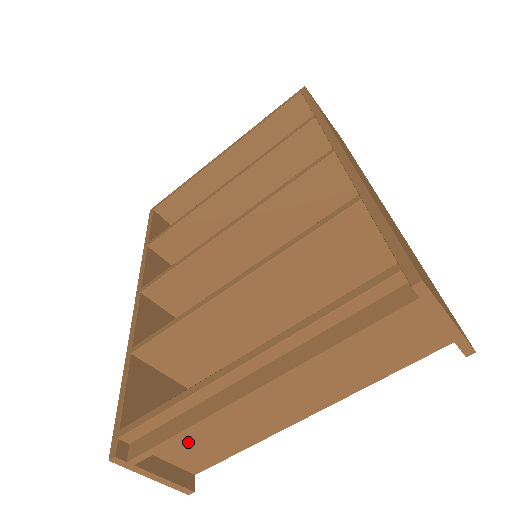
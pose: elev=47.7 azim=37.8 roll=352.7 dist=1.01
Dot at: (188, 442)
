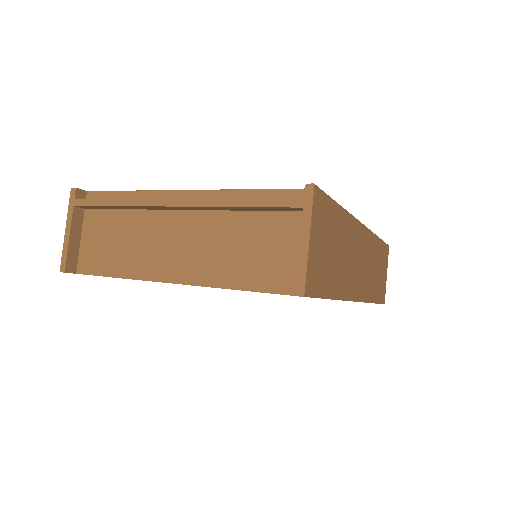
Dot at: (105, 233)
